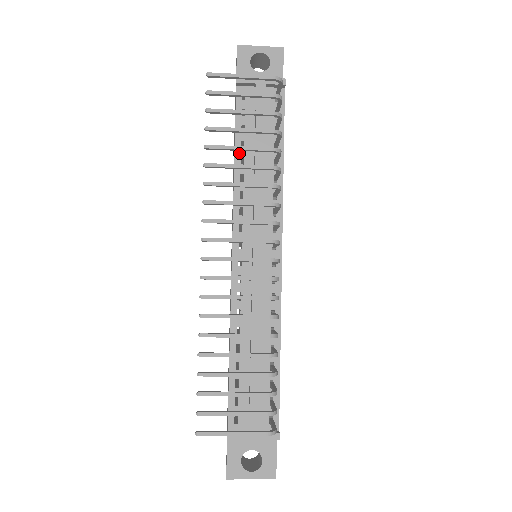
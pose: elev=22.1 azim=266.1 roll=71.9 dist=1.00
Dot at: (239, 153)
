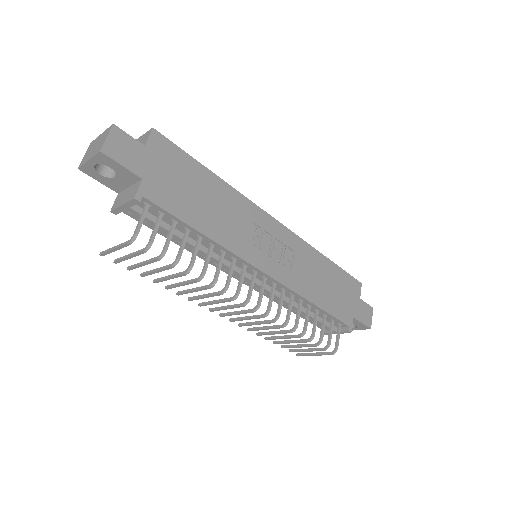
Dot at: (174, 241)
